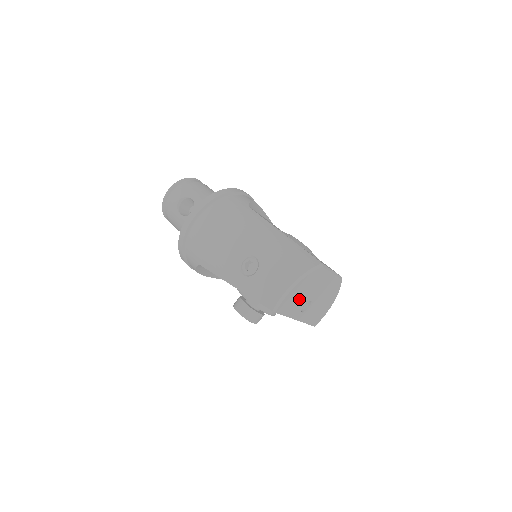
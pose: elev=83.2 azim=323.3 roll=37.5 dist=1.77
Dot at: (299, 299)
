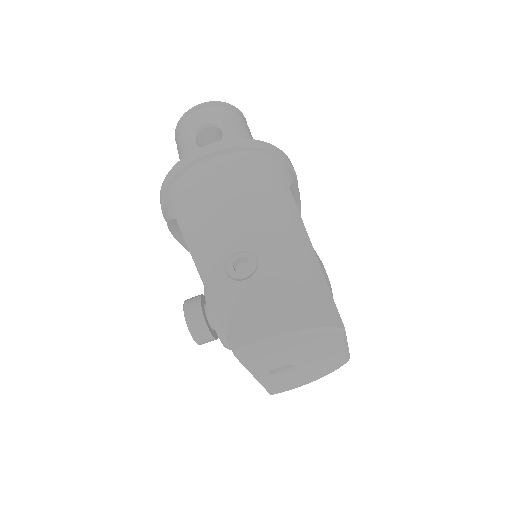
Dot at: (280, 356)
